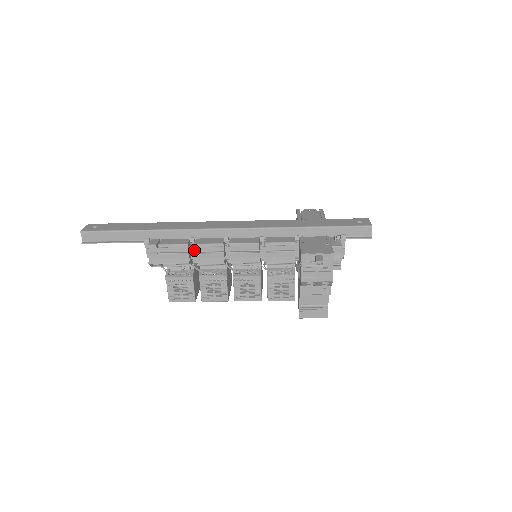
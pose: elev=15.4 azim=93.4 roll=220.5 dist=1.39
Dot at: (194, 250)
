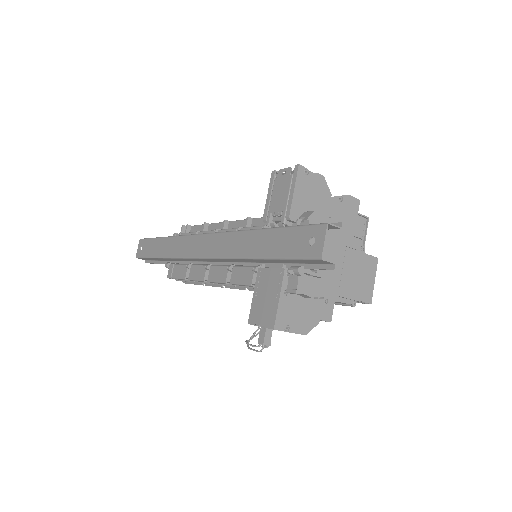
Dot at: occluded
